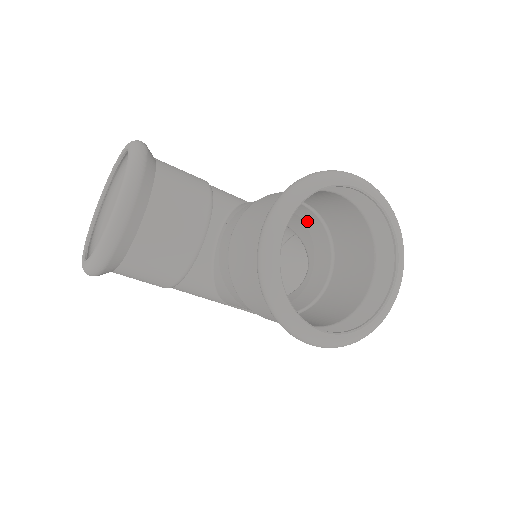
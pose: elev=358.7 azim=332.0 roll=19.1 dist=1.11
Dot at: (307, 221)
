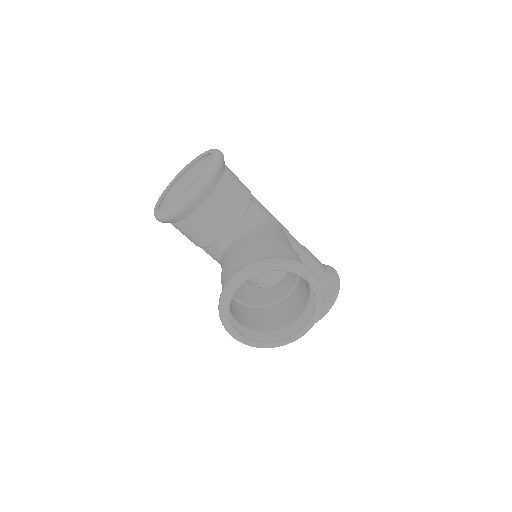
Dot at: occluded
